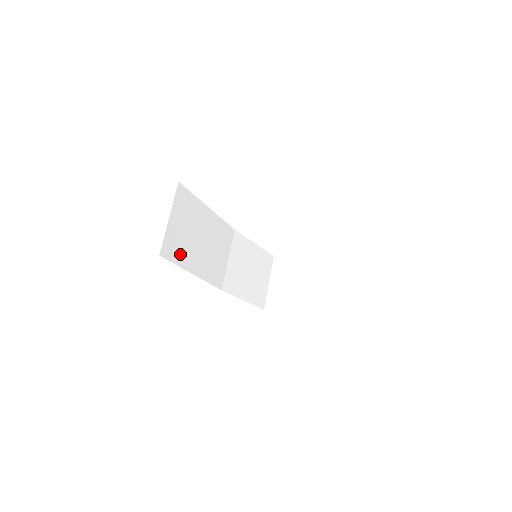
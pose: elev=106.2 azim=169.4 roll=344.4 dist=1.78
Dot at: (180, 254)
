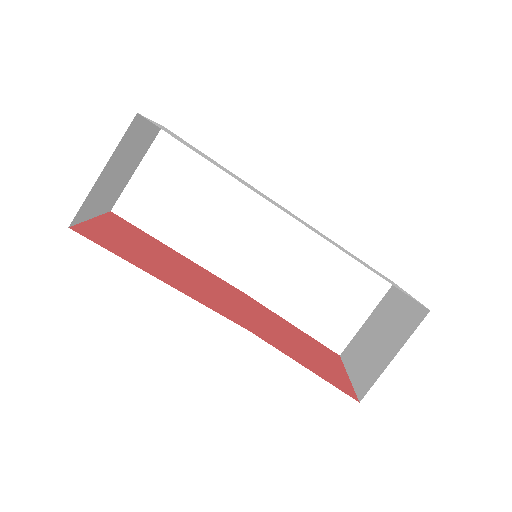
Dot at: (153, 219)
